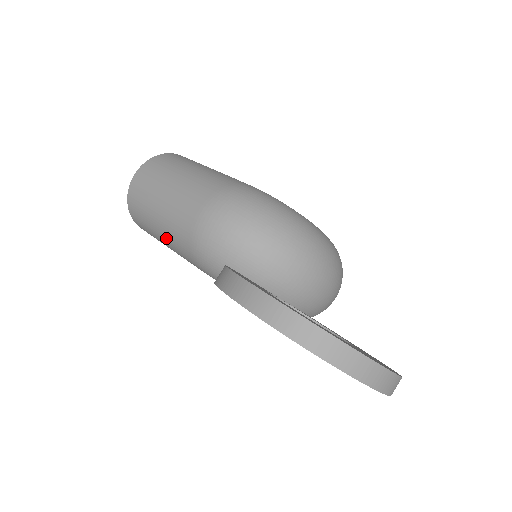
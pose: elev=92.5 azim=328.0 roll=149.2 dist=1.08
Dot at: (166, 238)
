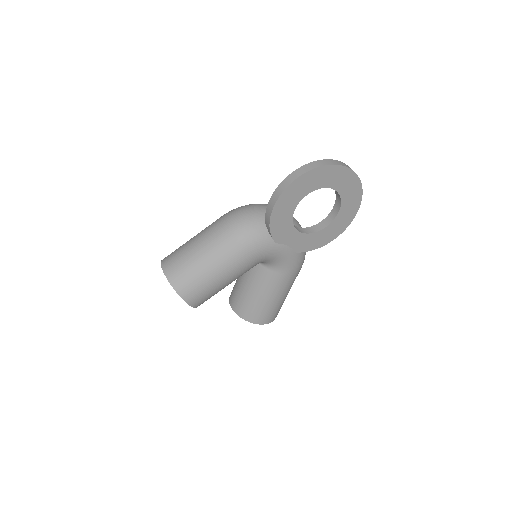
Dot at: (217, 264)
